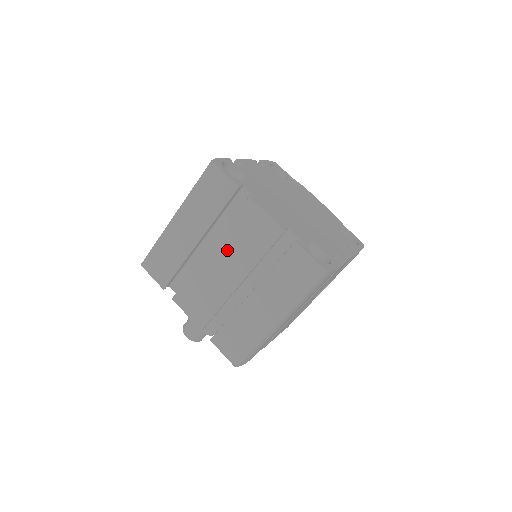
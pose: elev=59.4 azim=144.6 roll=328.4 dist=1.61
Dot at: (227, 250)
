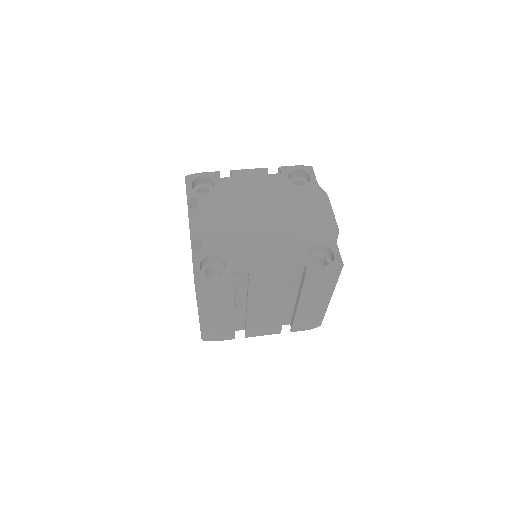
Dot at: occluded
